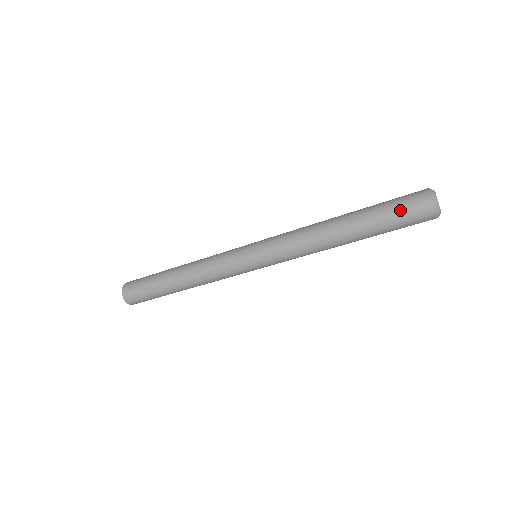
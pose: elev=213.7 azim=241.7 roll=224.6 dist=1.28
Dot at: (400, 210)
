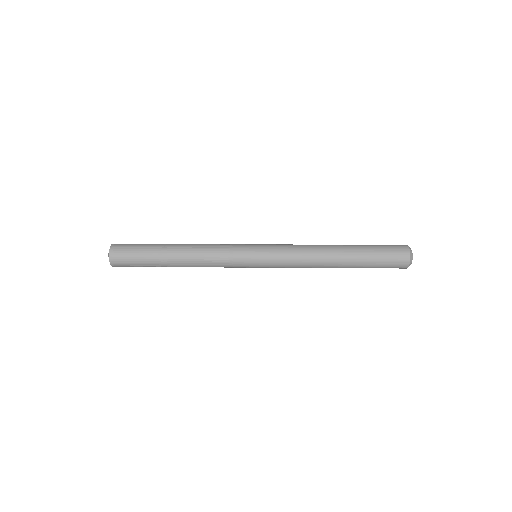
Dot at: (386, 261)
